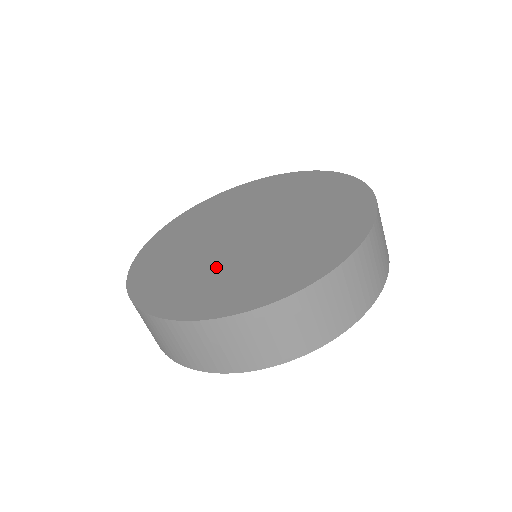
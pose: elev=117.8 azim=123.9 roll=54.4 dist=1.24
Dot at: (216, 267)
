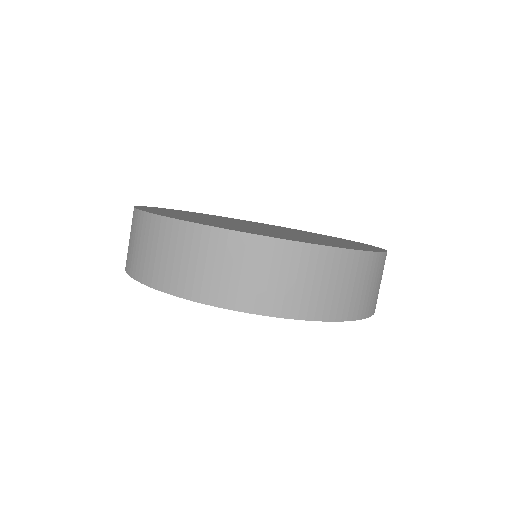
Dot at: occluded
